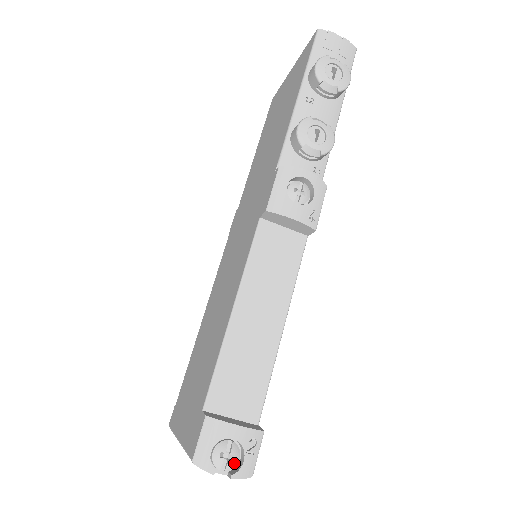
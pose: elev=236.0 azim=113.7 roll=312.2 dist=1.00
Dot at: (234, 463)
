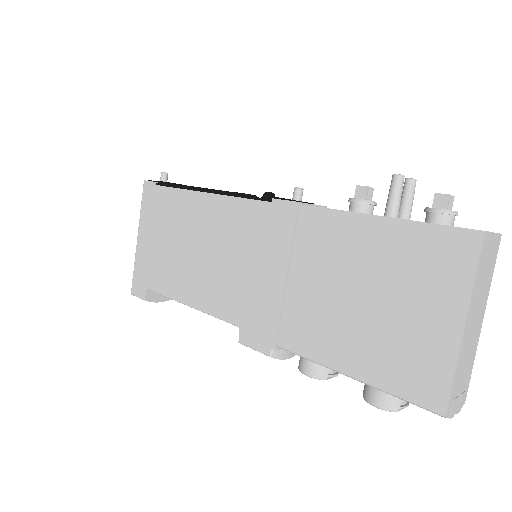
Dot at: occluded
